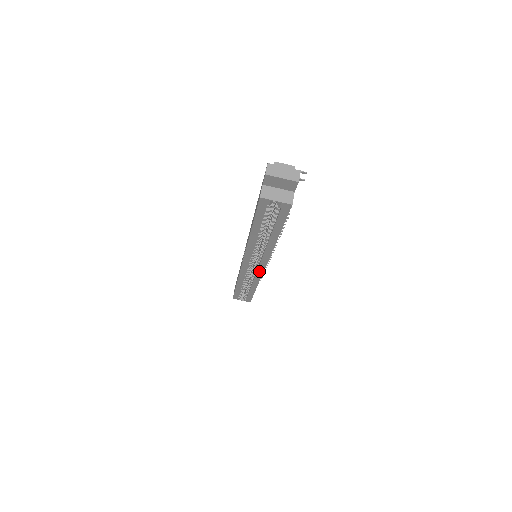
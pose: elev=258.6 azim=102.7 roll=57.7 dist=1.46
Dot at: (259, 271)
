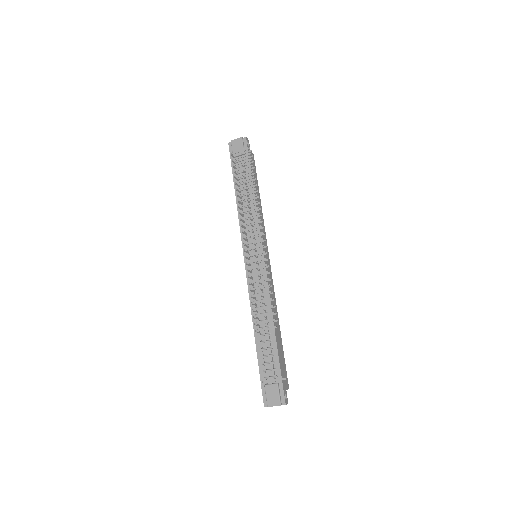
Dot at: occluded
